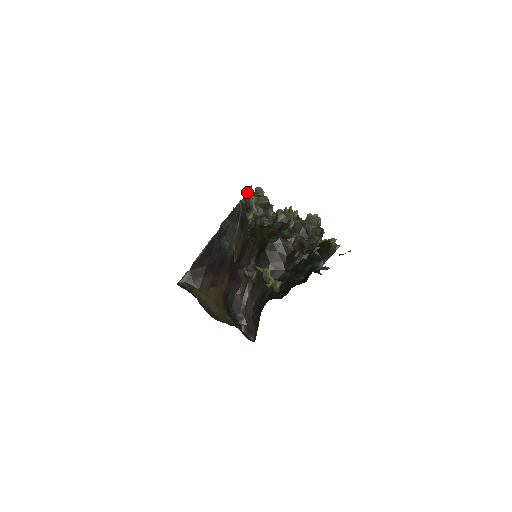
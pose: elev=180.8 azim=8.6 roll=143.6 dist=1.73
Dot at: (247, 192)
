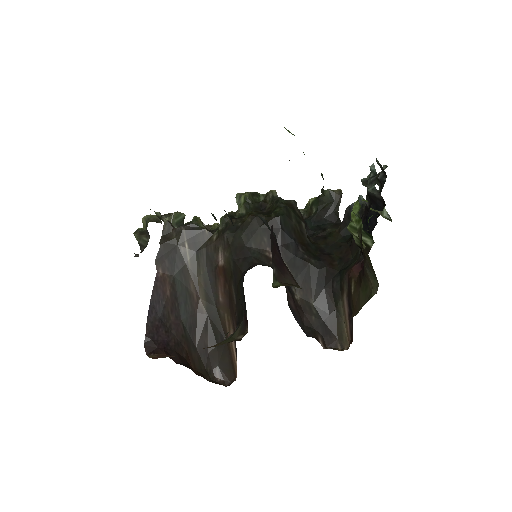
Dot at: occluded
